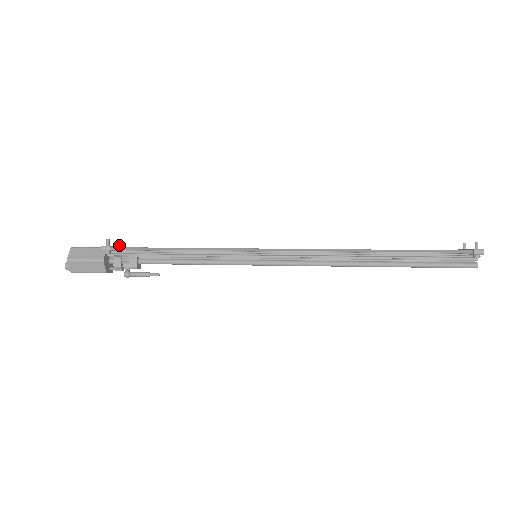
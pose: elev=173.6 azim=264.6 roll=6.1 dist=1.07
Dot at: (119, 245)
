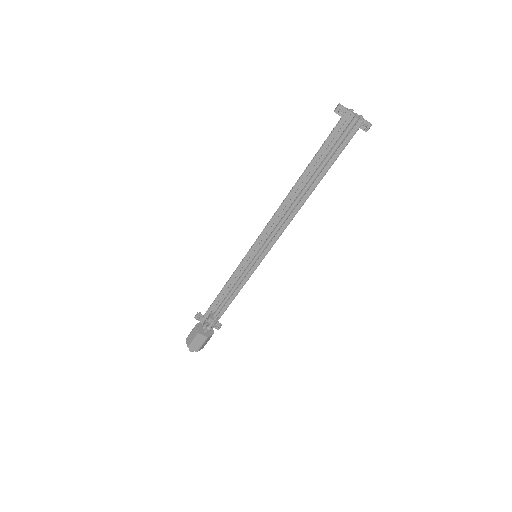
Dot at: (217, 323)
